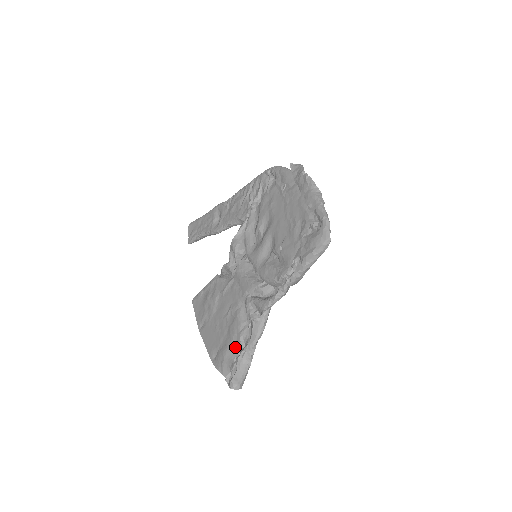
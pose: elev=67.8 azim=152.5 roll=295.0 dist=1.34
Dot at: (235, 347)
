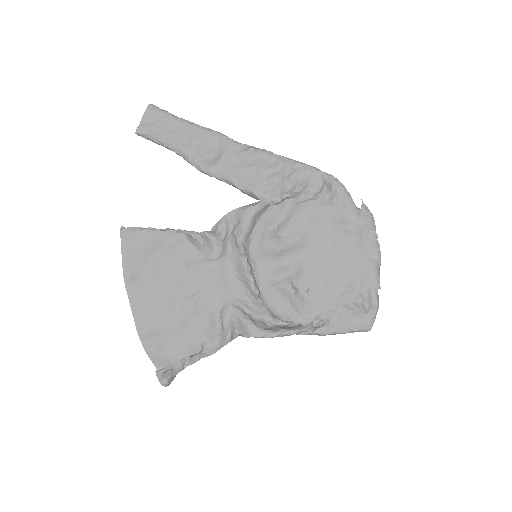
Dot at: (188, 346)
